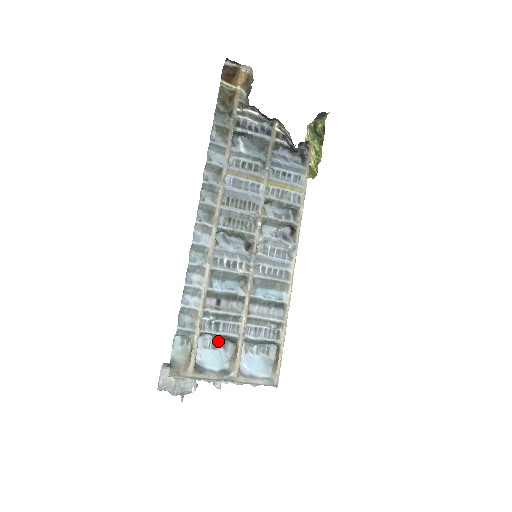
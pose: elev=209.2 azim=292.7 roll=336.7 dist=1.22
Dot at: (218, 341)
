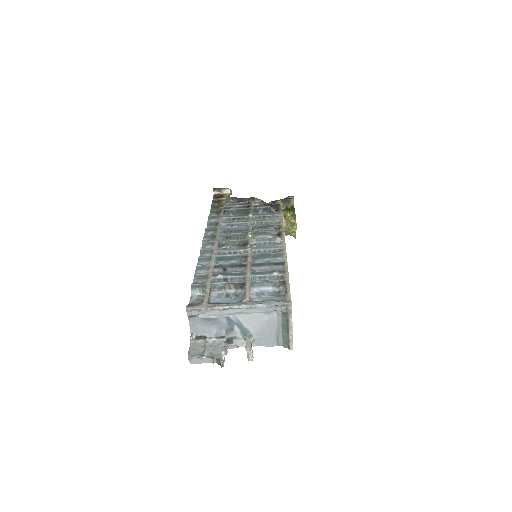
Dot at: (230, 293)
